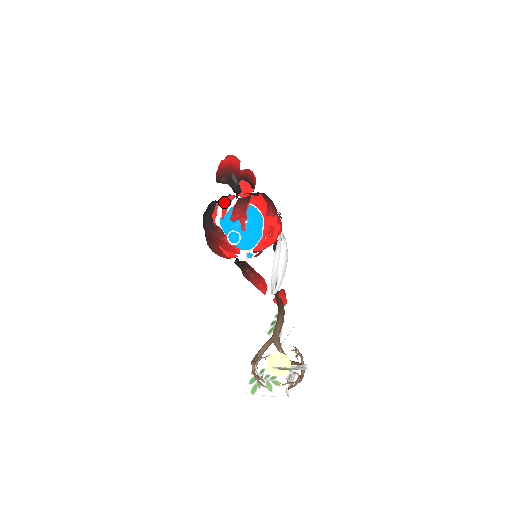
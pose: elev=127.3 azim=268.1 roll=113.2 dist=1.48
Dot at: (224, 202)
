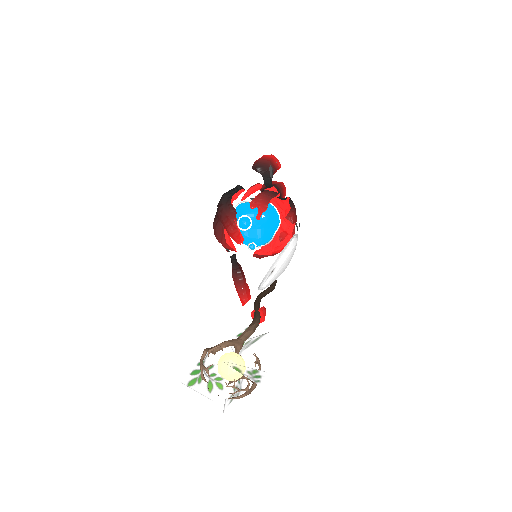
Dot at: (251, 186)
